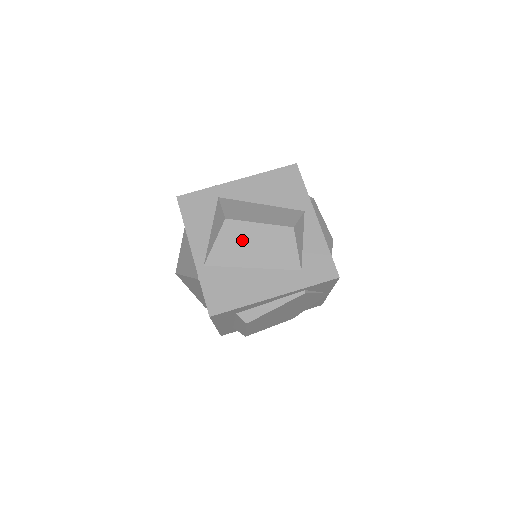
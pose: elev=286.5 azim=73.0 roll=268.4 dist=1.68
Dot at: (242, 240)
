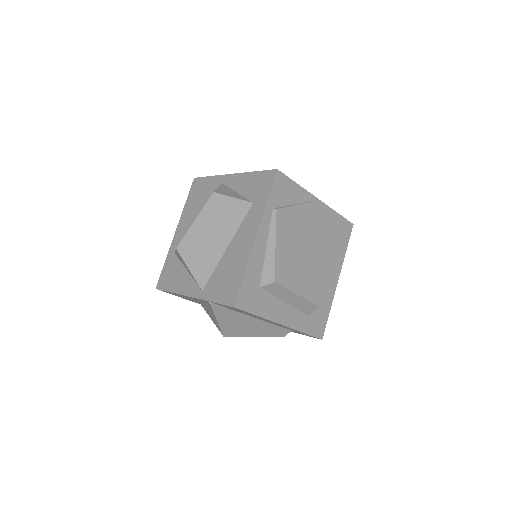
Dot at: (200, 244)
